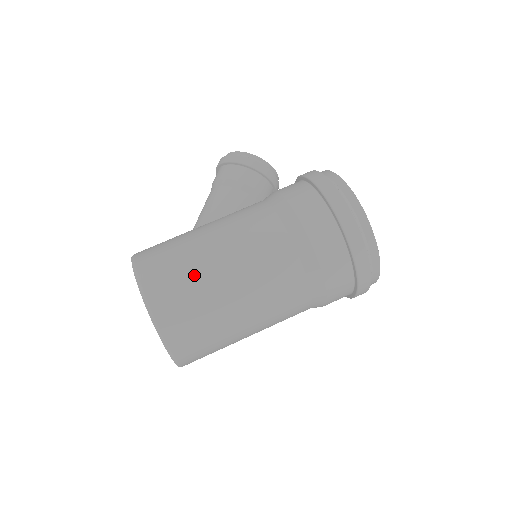
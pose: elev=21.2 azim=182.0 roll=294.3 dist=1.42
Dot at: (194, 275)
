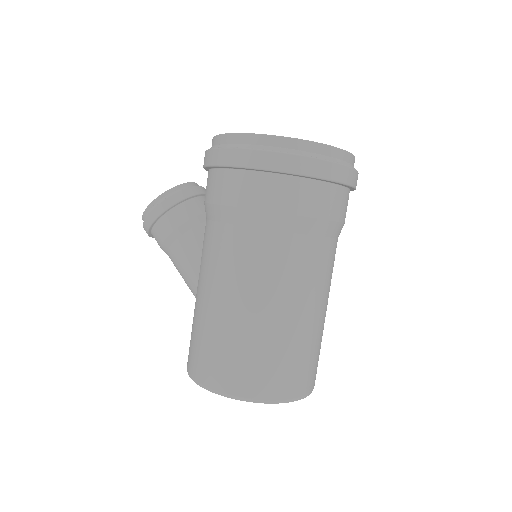
Dot at: (237, 341)
